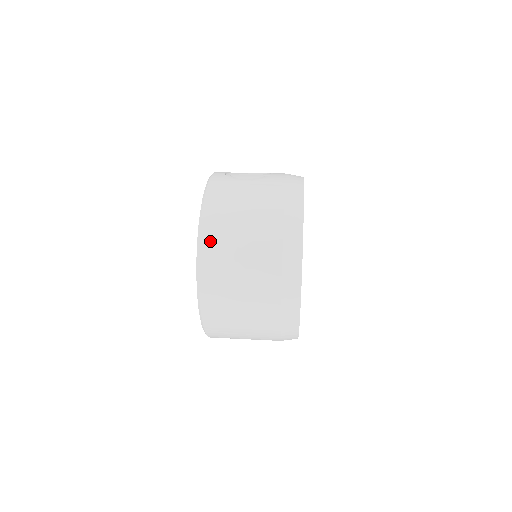
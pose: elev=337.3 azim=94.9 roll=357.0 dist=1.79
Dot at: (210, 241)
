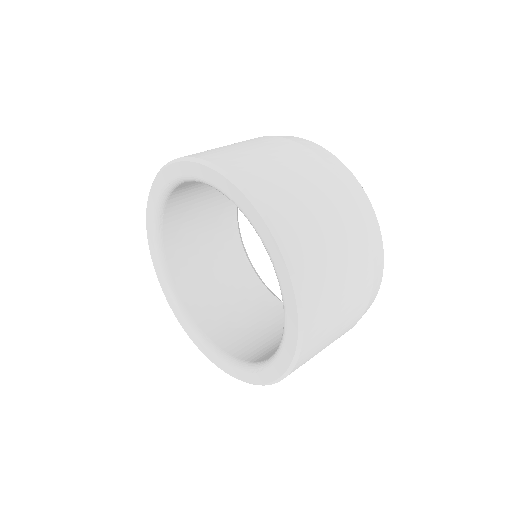
Dot at: (228, 162)
